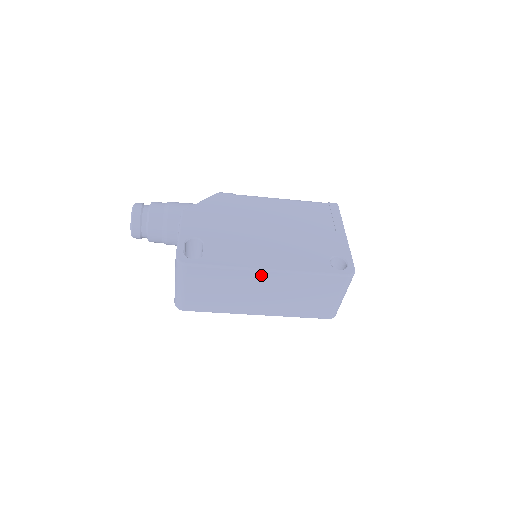
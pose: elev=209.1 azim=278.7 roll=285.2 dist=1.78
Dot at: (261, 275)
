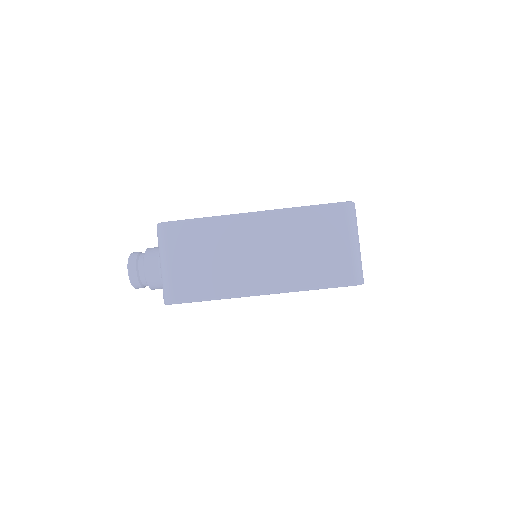
Dot at: (247, 221)
